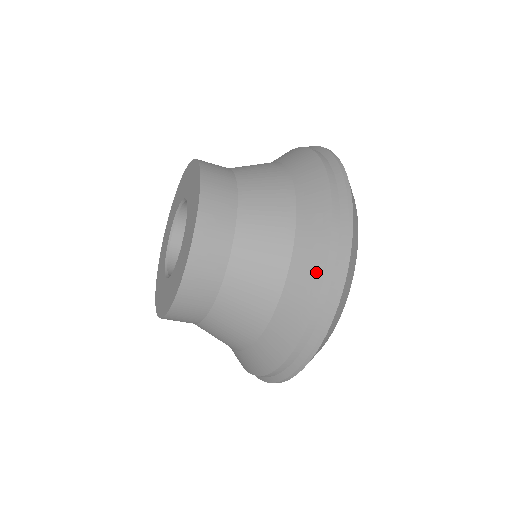
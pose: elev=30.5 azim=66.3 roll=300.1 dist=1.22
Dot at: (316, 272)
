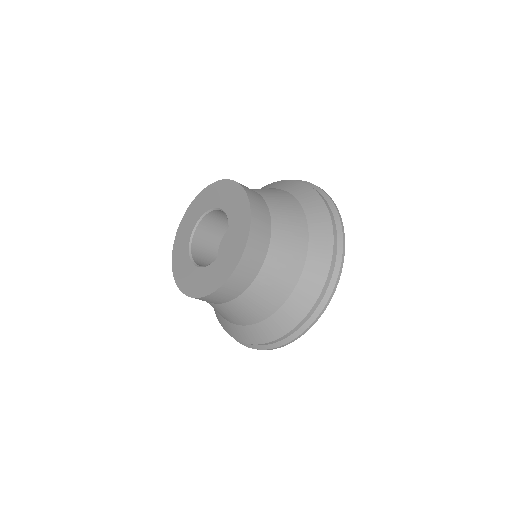
Dot at: (304, 309)
